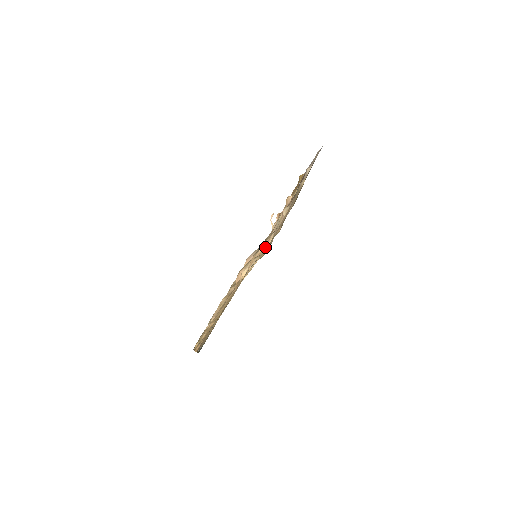
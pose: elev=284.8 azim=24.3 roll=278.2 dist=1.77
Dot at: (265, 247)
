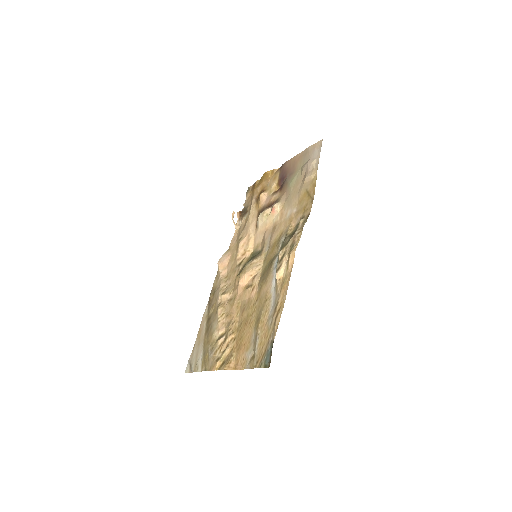
Dot at: (248, 247)
